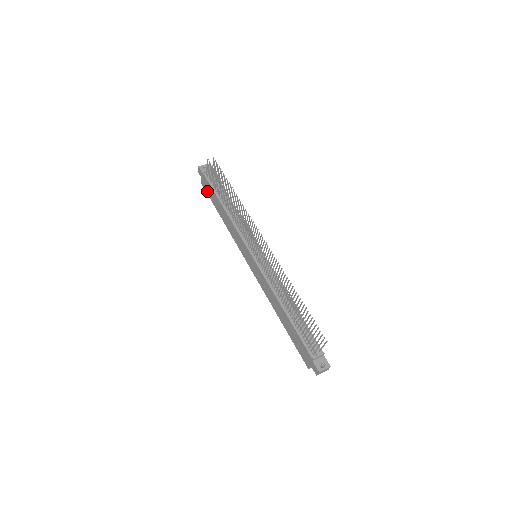
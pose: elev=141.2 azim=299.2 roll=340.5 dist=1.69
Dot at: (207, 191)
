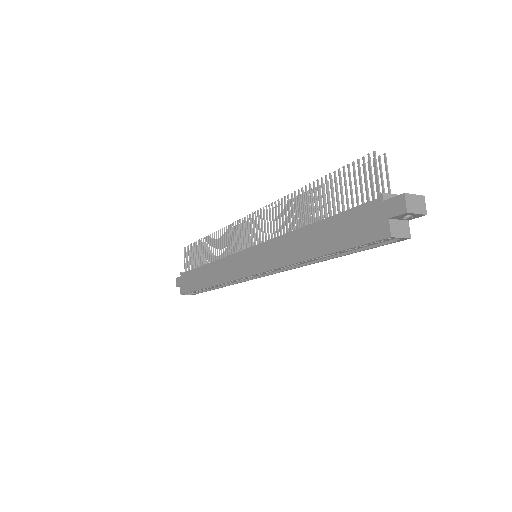
Dot at: (188, 288)
